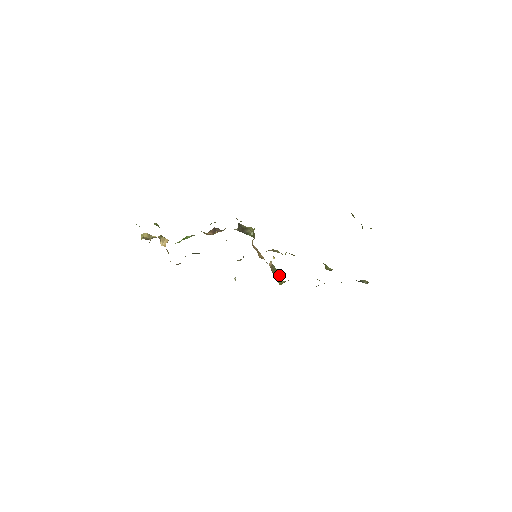
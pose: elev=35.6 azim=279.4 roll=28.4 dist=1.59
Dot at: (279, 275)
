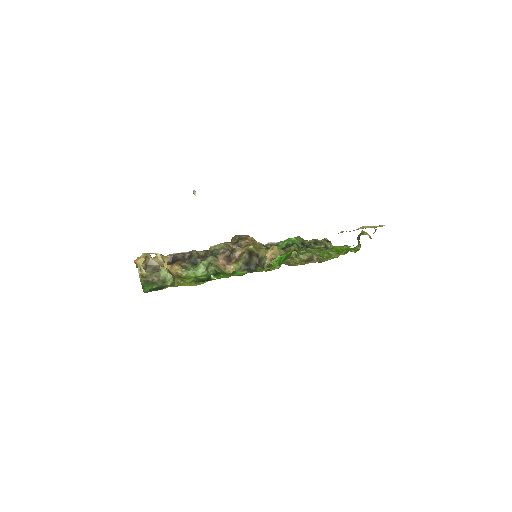
Dot at: occluded
